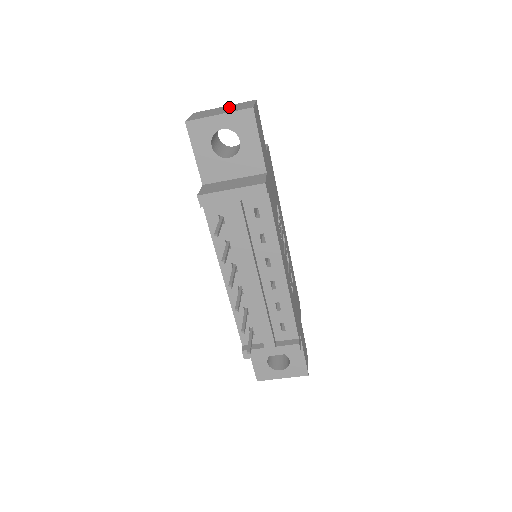
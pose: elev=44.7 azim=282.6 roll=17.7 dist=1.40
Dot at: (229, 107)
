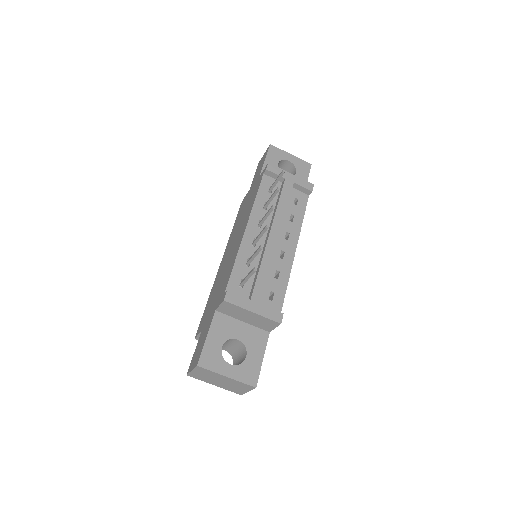
Dot at: occluded
